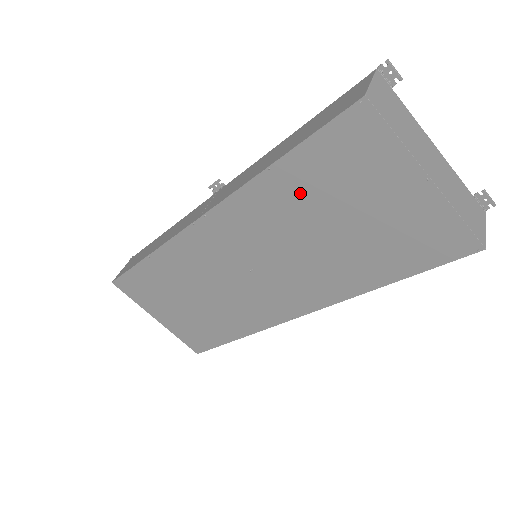
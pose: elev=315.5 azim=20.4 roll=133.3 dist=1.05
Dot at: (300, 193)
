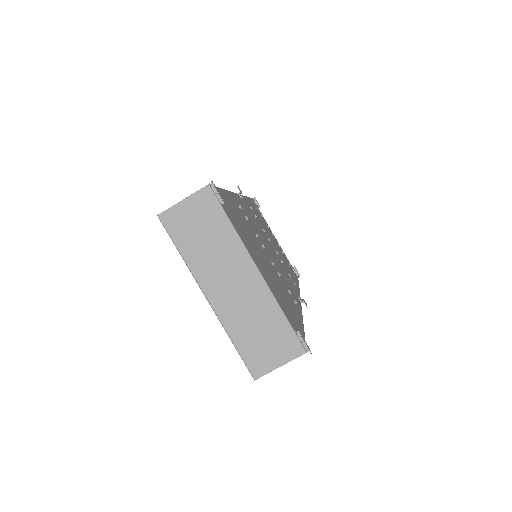
Dot at: occluded
